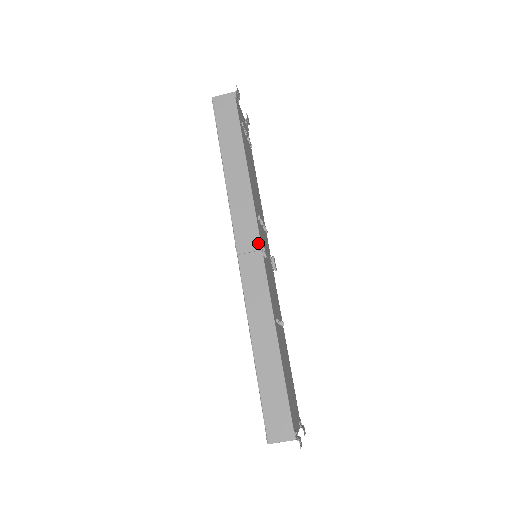
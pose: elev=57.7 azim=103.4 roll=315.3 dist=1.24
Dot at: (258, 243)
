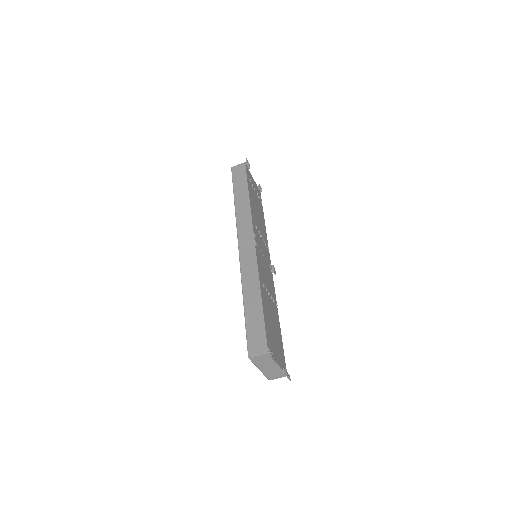
Dot at: (252, 237)
